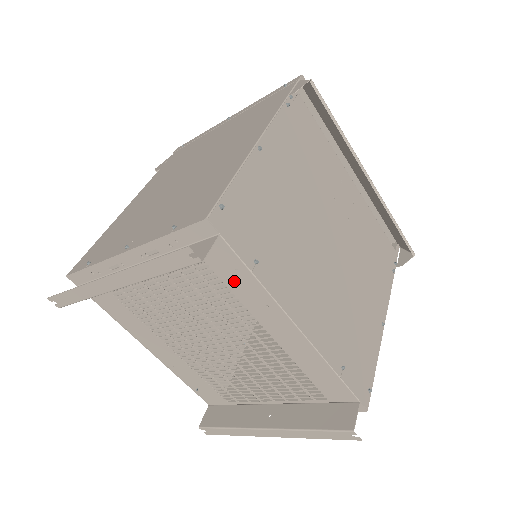
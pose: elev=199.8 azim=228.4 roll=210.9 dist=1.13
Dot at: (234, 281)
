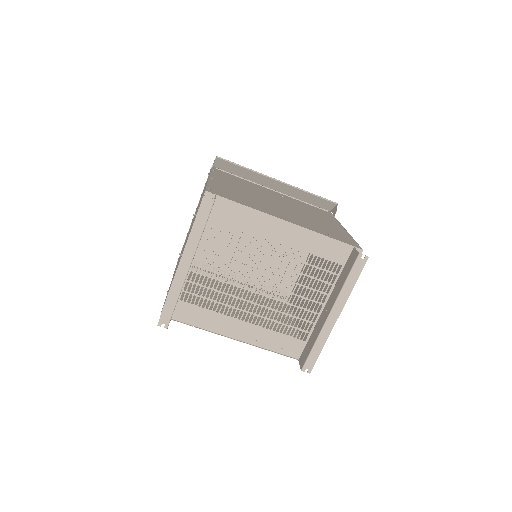
Dot at: (240, 220)
